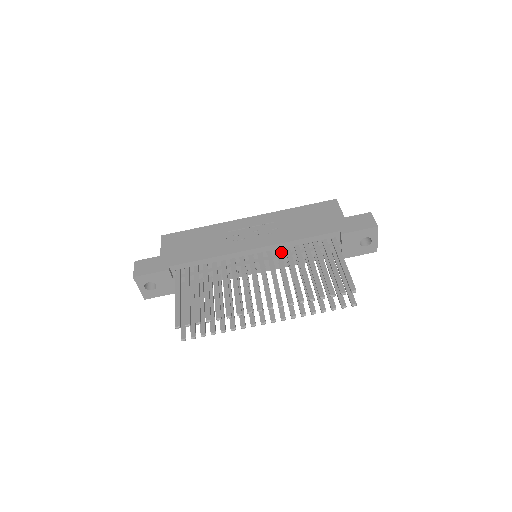
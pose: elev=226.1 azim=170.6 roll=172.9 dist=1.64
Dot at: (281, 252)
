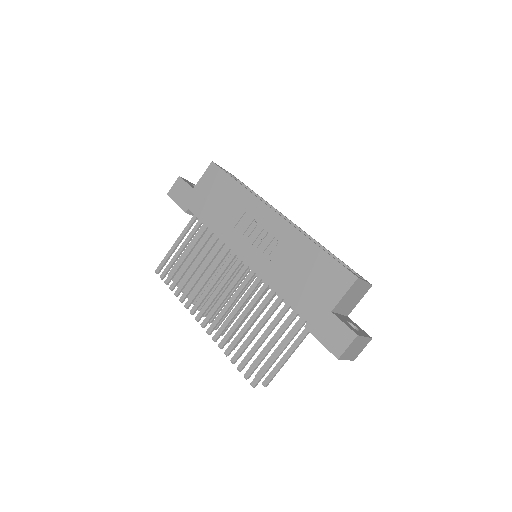
Dot at: occluded
